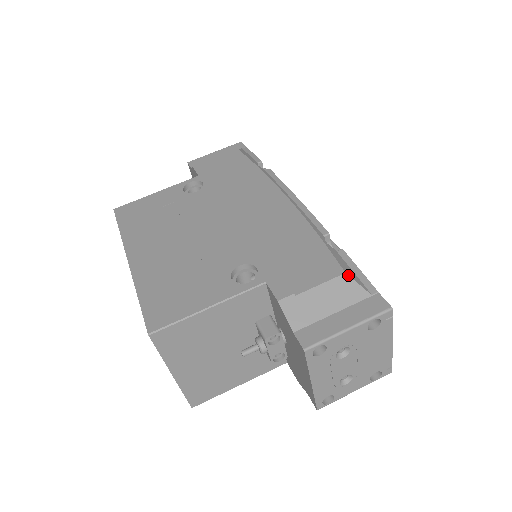
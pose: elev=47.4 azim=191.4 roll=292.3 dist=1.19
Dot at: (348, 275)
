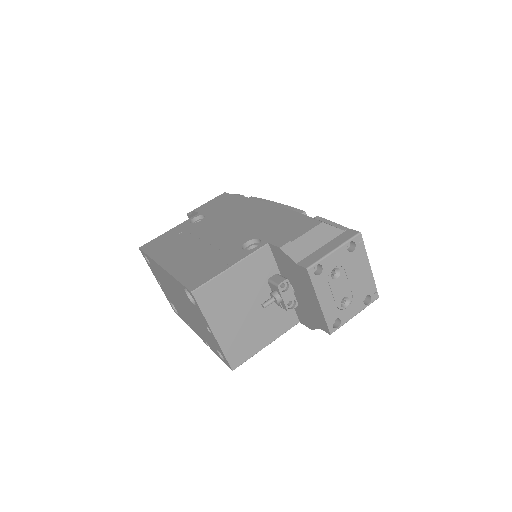
Dot at: (325, 223)
